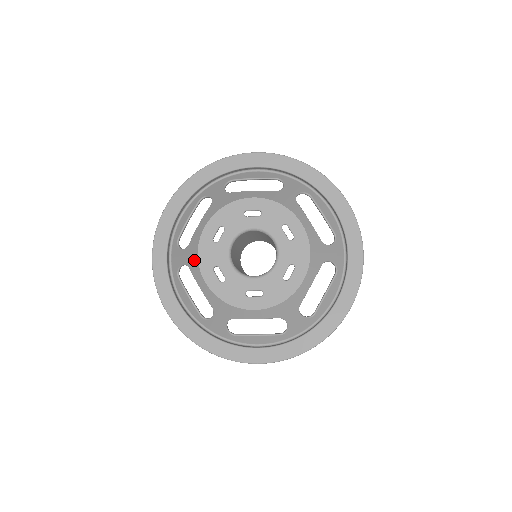
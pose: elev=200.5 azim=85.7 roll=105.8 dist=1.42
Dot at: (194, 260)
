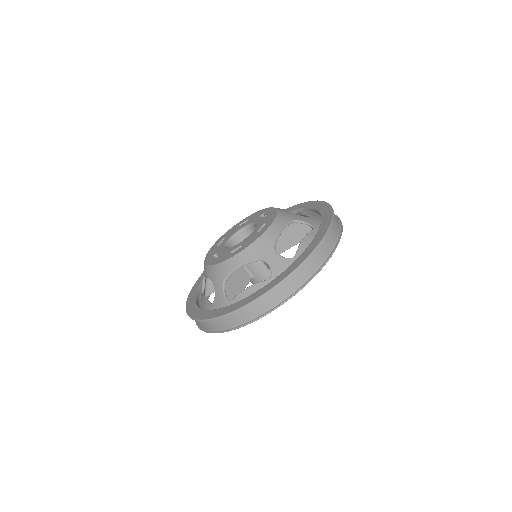
Dot at: occluded
